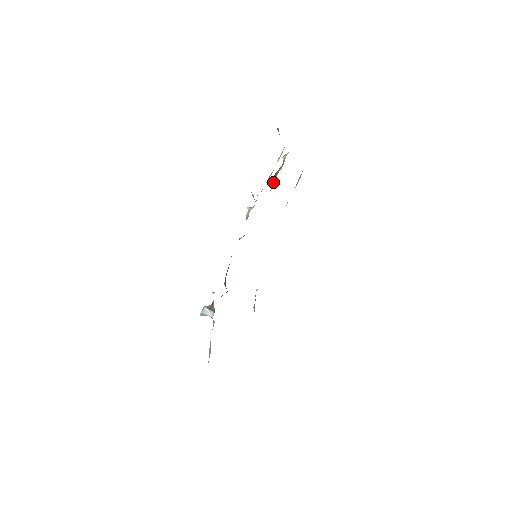
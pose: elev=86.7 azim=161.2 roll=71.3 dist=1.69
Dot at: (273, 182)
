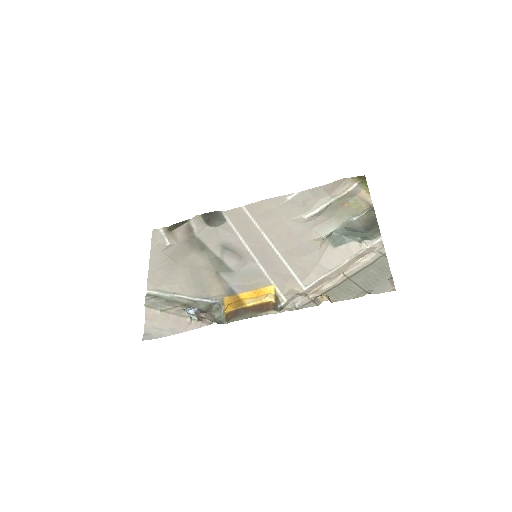
Dot at: (335, 249)
